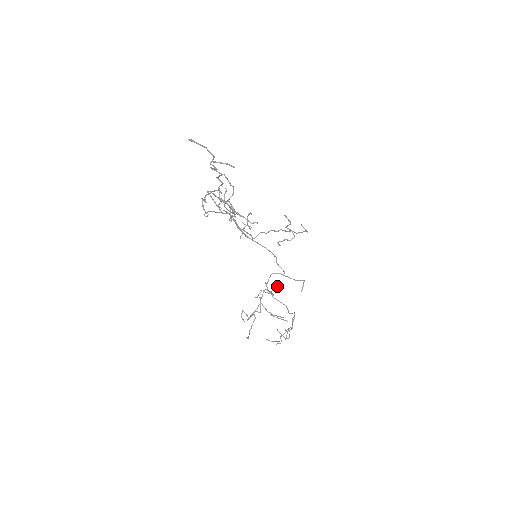
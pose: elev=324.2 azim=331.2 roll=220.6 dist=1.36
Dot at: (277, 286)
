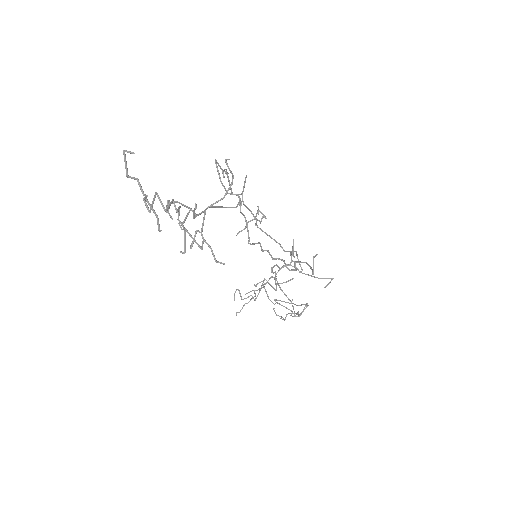
Dot at: occluded
